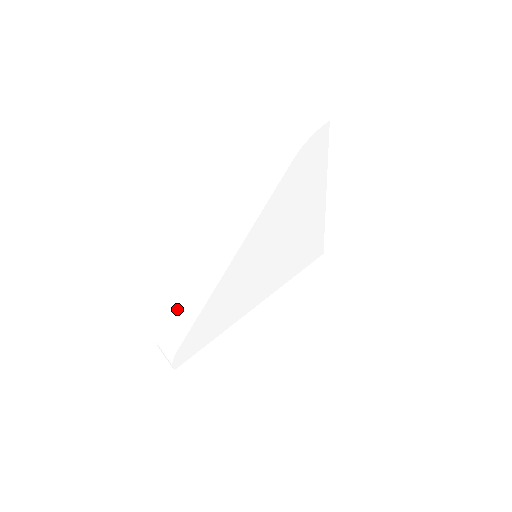
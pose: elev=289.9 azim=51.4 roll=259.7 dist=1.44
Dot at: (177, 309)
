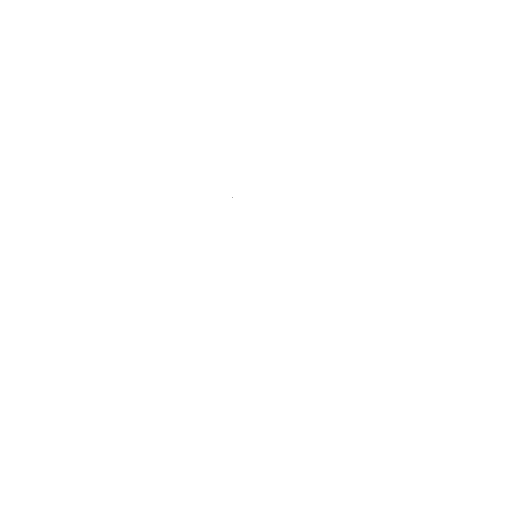
Dot at: occluded
